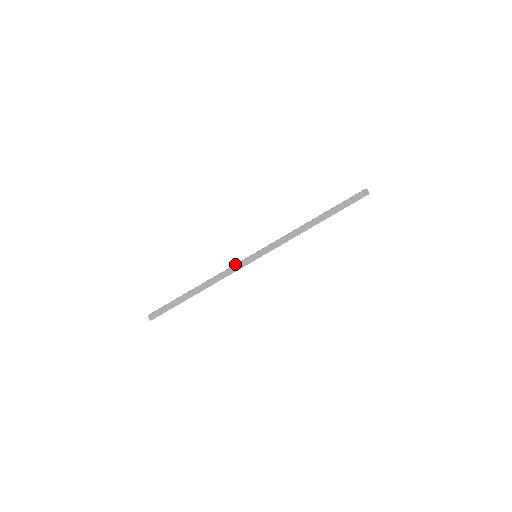
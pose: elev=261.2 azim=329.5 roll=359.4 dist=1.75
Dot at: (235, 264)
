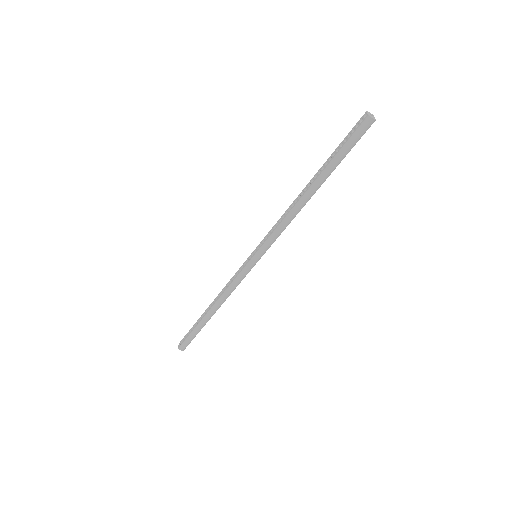
Dot at: (237, 272)
